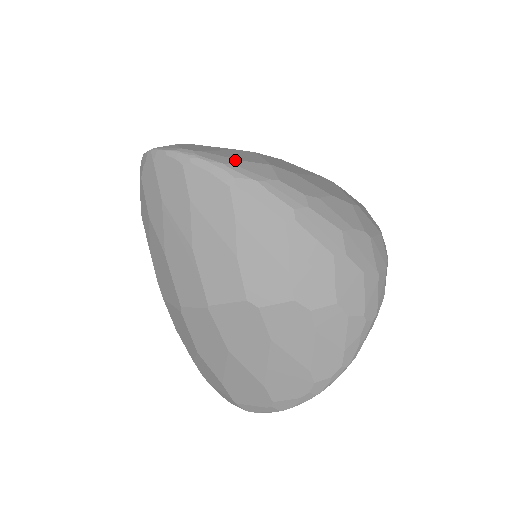
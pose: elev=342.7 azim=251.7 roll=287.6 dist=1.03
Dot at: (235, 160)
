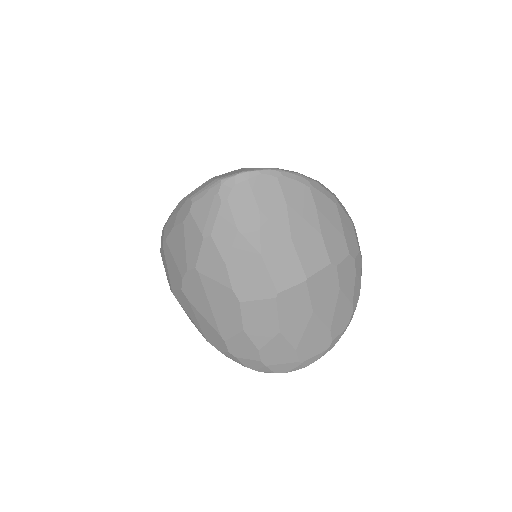
Dot at: occluded
